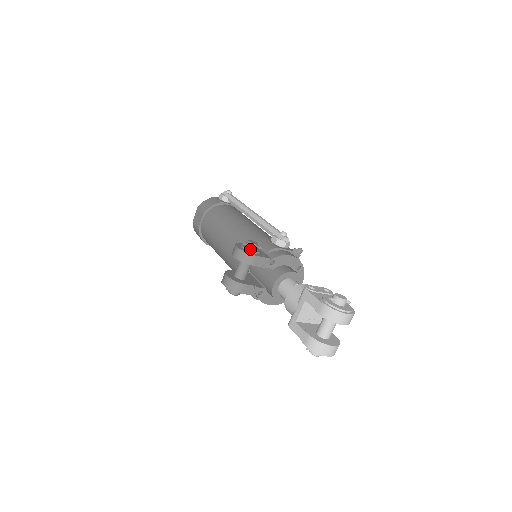
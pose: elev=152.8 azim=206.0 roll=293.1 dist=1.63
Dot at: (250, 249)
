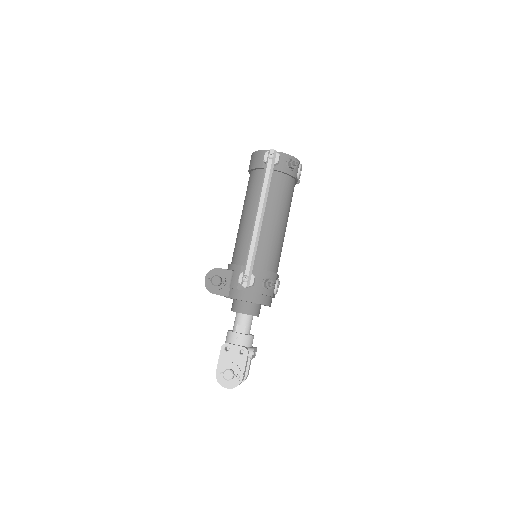
Dot at: (212, 285)
